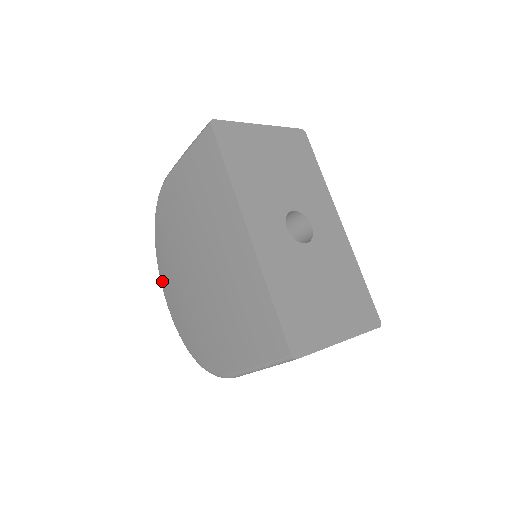
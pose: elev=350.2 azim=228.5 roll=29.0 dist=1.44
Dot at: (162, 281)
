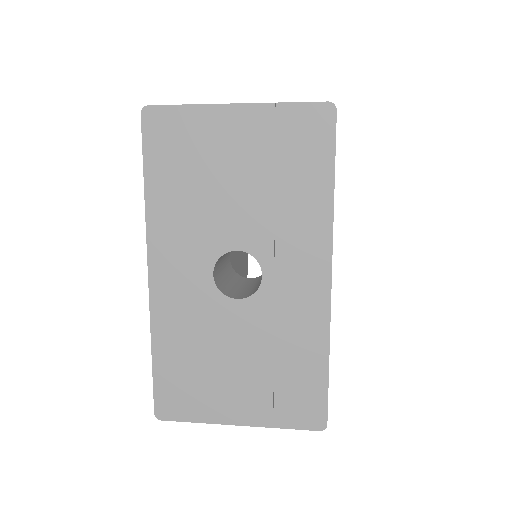
Dot at: occluded
